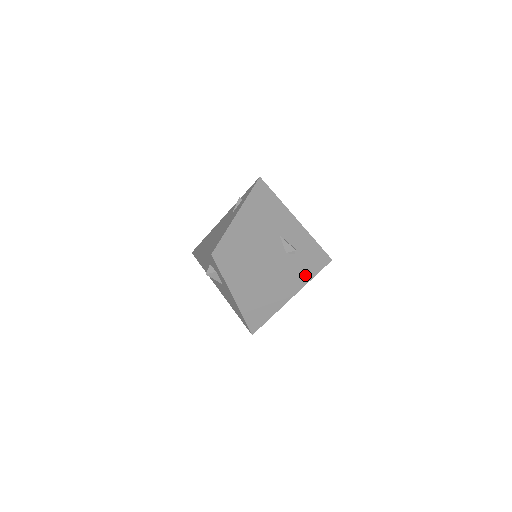
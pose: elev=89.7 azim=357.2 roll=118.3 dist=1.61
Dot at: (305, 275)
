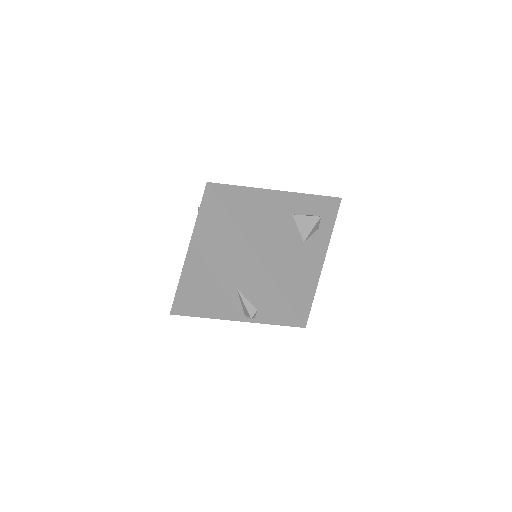
Dot at: occluded
